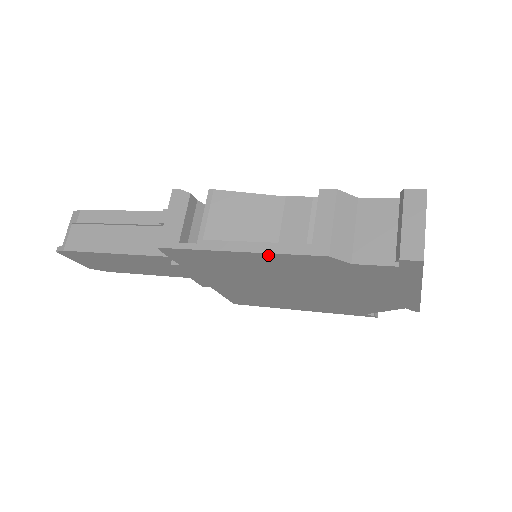
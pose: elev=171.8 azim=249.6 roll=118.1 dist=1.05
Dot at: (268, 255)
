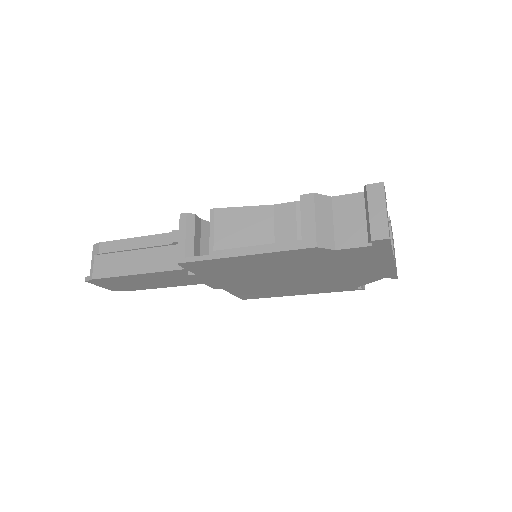
Dot at: (268, 254)
